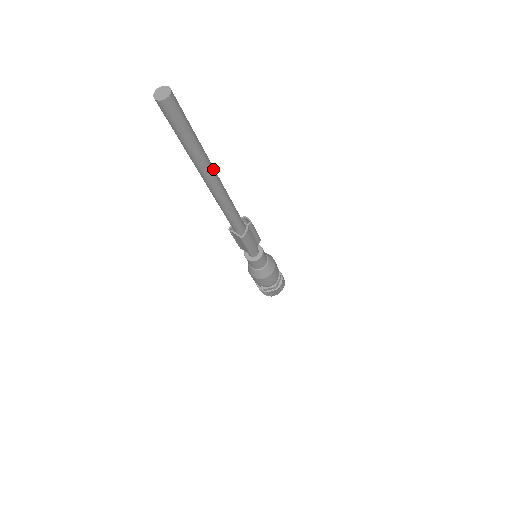
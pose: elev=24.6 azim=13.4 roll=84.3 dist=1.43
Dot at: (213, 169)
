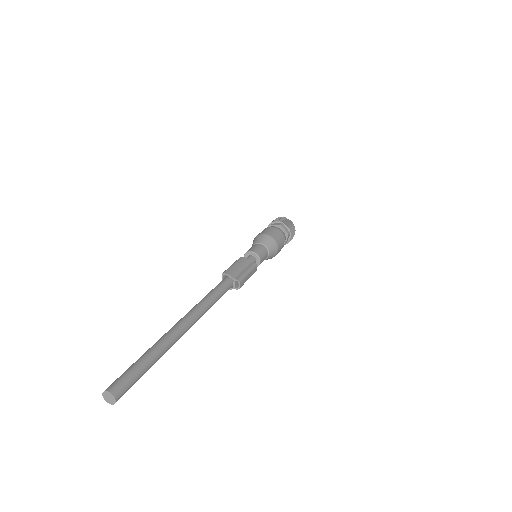
Dot at: occluded
